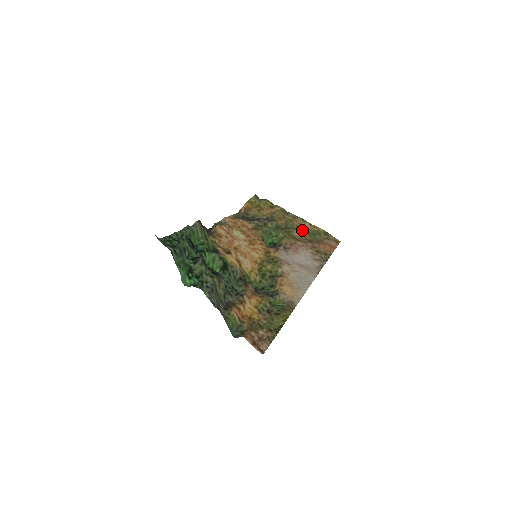
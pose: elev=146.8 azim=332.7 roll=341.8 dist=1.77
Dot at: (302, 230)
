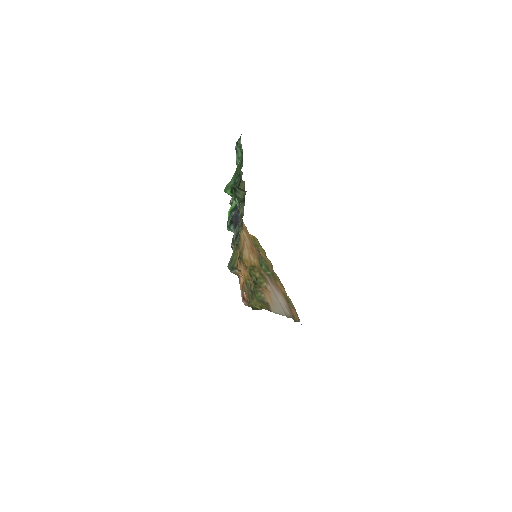
Dot at: occluded
